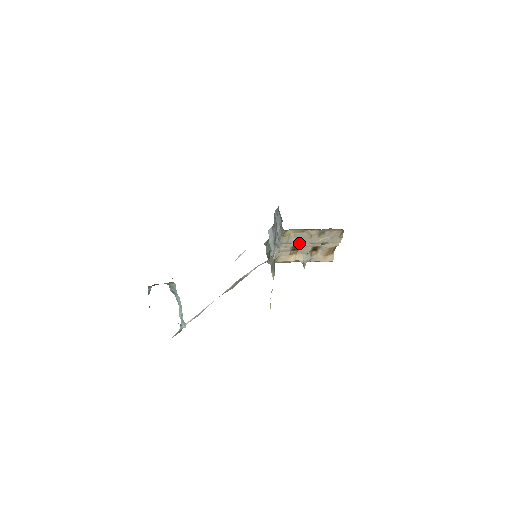
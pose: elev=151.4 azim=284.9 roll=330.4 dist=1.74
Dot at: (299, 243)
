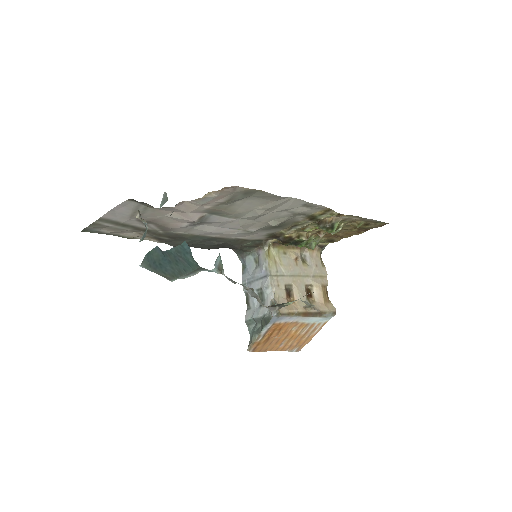
Dot at: (289, 278)
